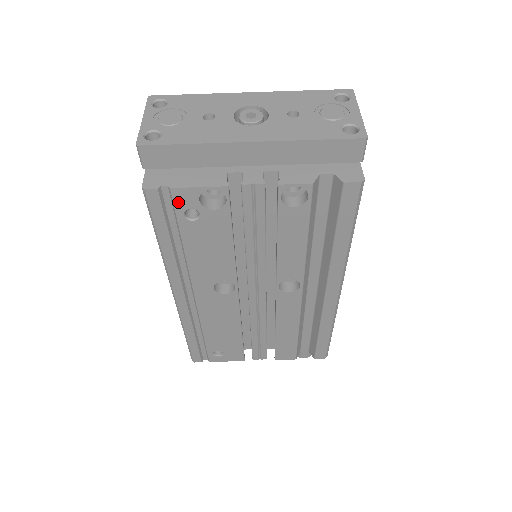
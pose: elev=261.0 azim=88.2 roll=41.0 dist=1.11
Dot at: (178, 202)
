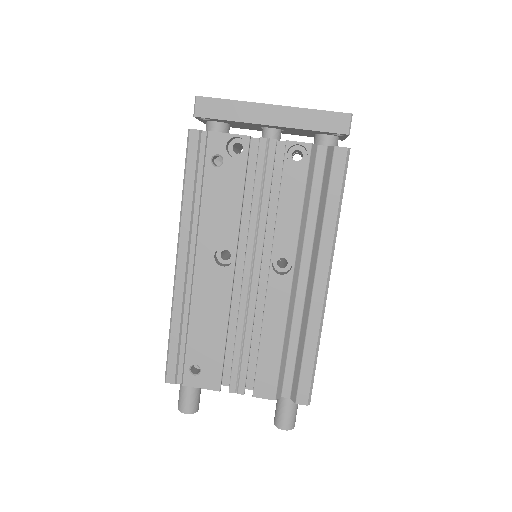
Dot at: (210, 146)
